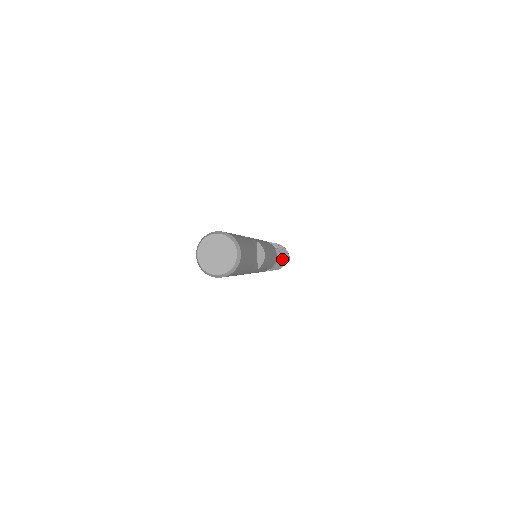
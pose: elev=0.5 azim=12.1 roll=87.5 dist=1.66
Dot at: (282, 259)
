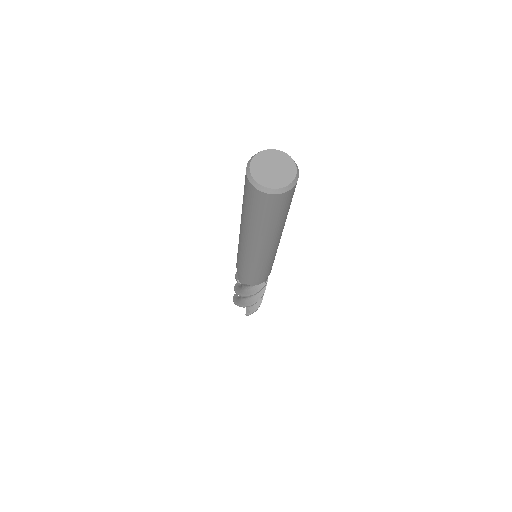
Dot at: occluded
